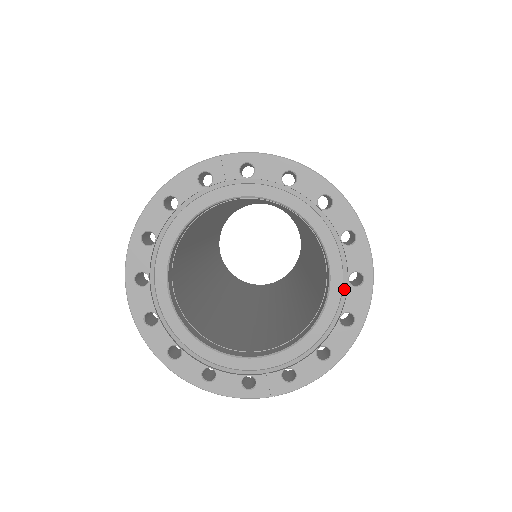
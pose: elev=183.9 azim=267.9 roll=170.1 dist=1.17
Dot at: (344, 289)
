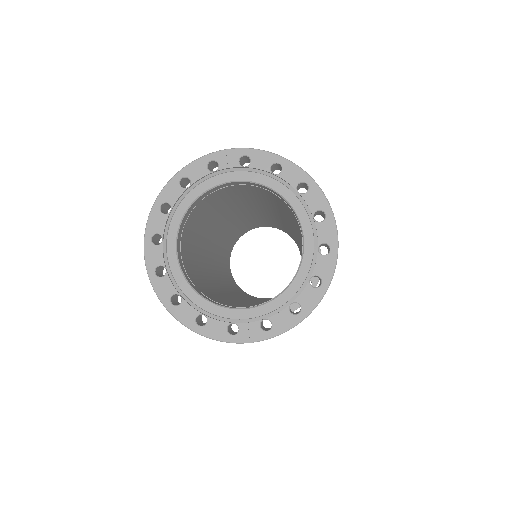
Dot at: (314, 257)
